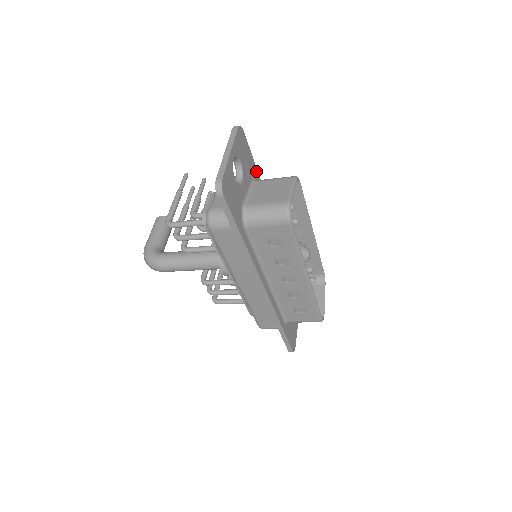
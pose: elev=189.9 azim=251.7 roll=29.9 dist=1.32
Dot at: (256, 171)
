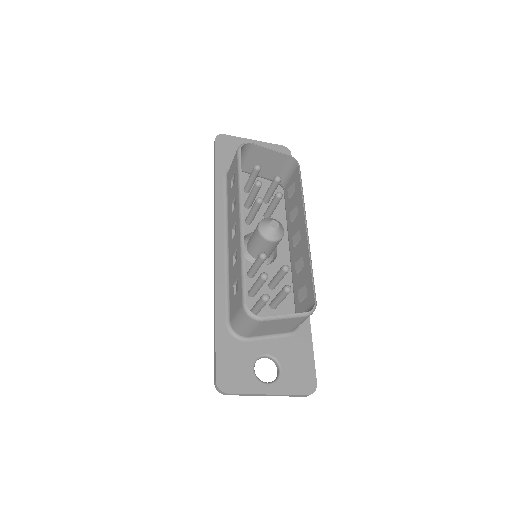
Dot at: occluded
